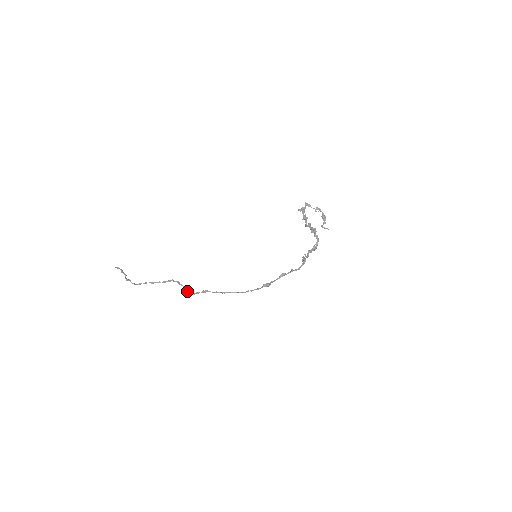
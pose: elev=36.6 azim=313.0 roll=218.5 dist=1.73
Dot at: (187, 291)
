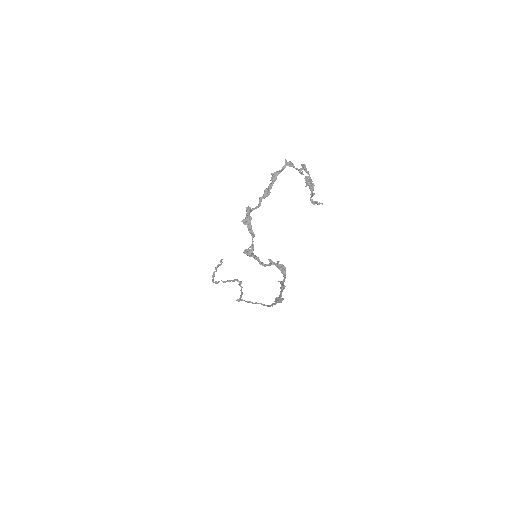
Dot at: (240, 295)
